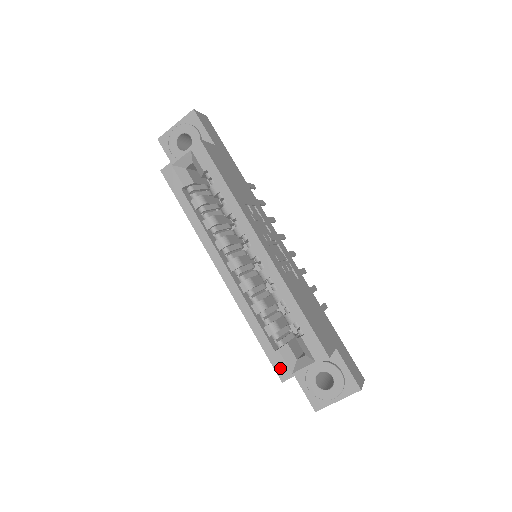
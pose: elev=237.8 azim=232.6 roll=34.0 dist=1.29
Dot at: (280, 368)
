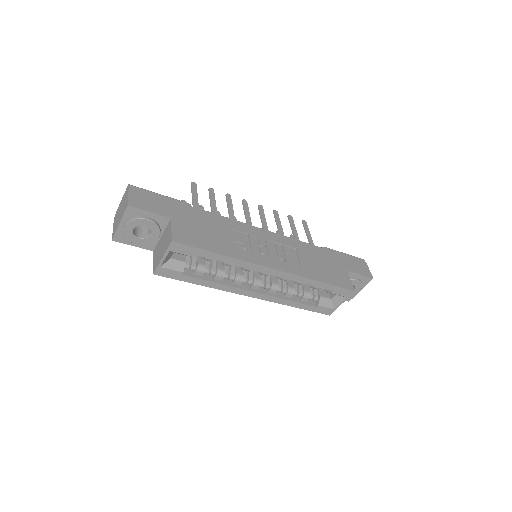
Dot at: (325, 311)
